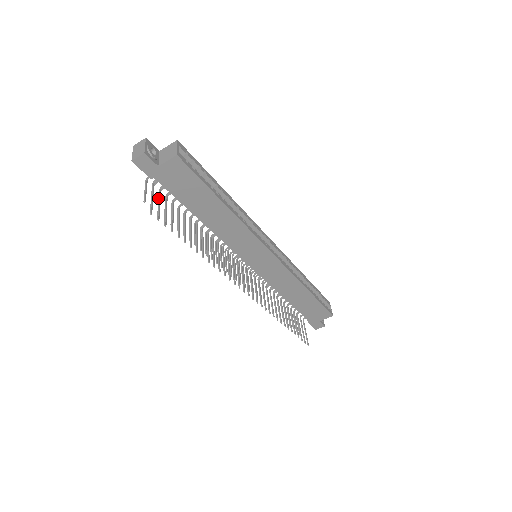
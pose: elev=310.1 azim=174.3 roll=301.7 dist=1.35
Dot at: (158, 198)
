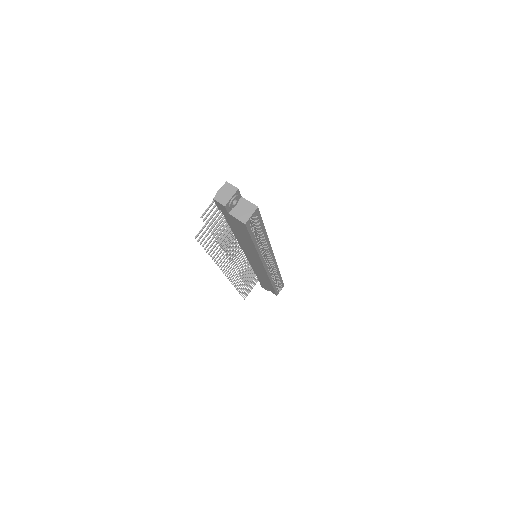
Dot at: (213, 219)
